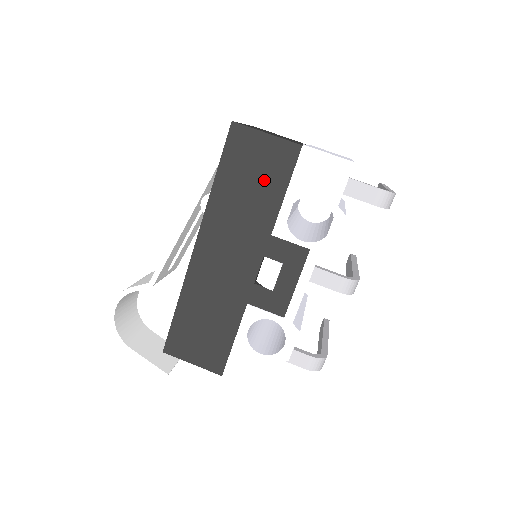
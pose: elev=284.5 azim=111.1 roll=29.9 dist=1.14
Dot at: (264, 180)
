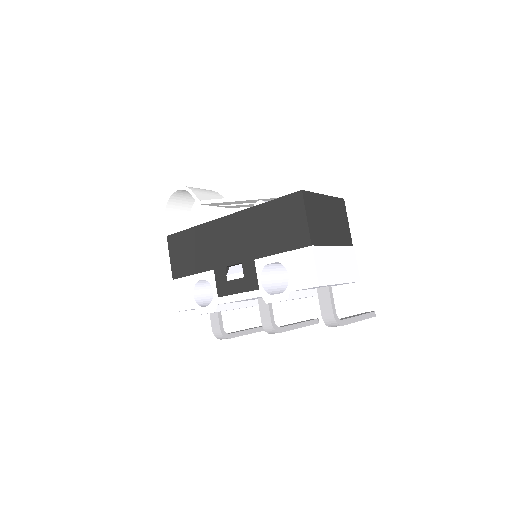
Dot at: (281, 234)
